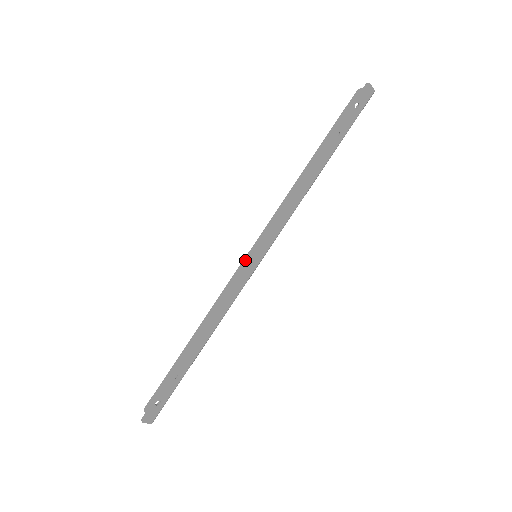
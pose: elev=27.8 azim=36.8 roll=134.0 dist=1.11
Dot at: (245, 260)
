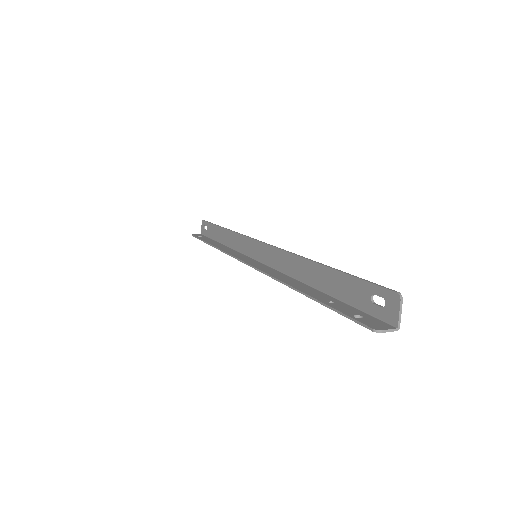
Dot at: (255, 242)
